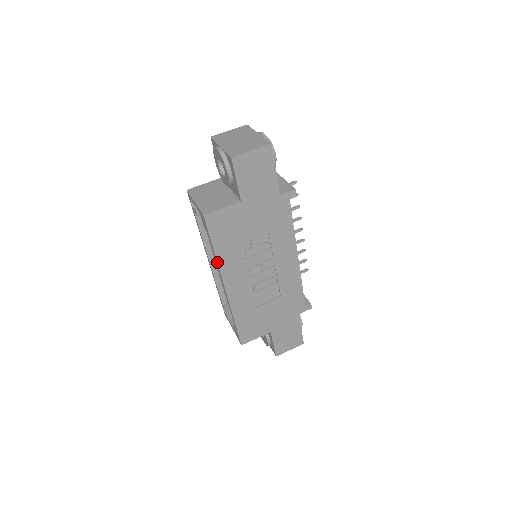
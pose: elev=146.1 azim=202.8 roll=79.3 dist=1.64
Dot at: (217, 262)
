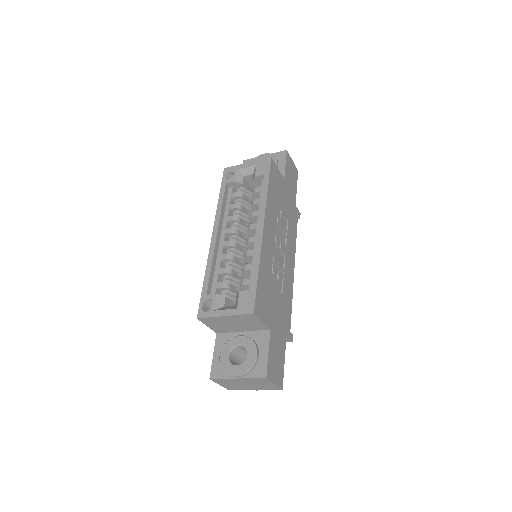
Dot at: (266, 198)
